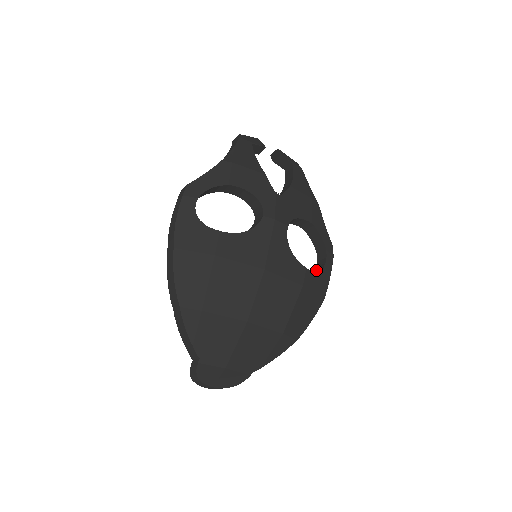
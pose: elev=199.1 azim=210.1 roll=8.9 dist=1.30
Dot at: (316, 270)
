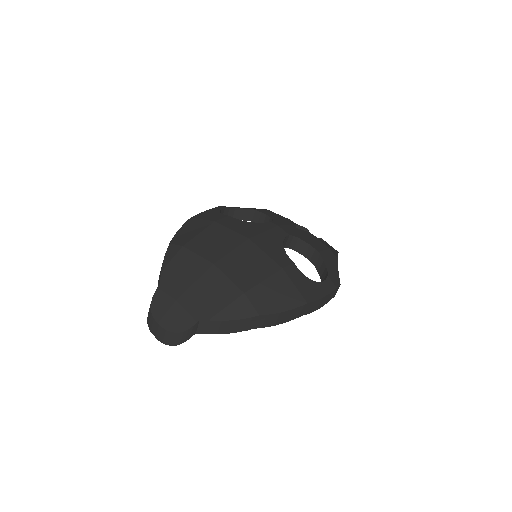
Dot at: occluded
